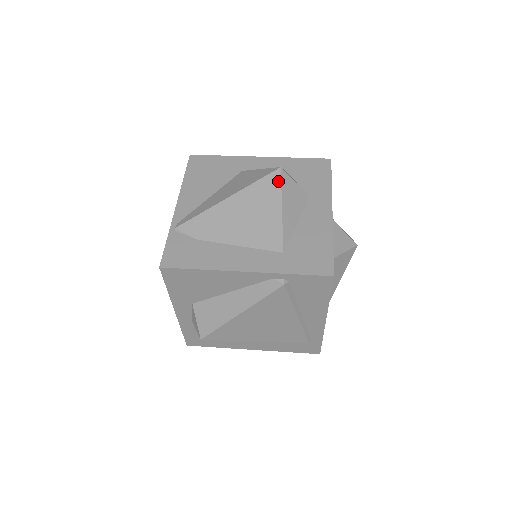
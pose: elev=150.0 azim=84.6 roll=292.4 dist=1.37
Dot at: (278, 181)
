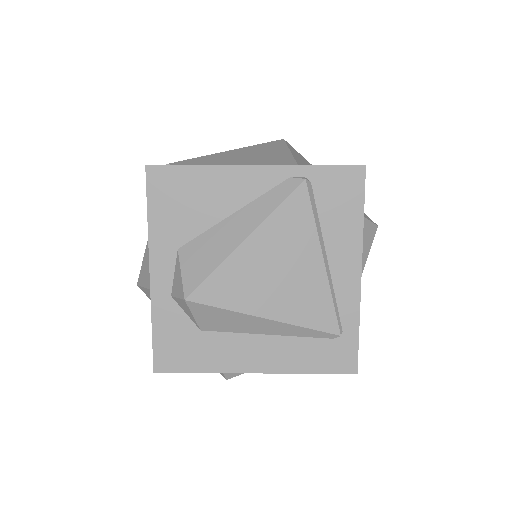
Dot at: (282, 143)
